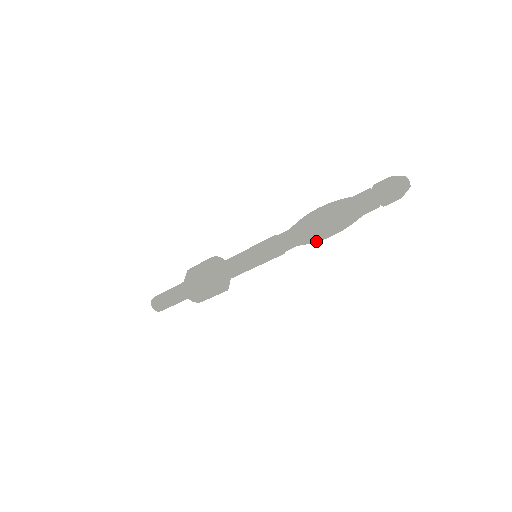
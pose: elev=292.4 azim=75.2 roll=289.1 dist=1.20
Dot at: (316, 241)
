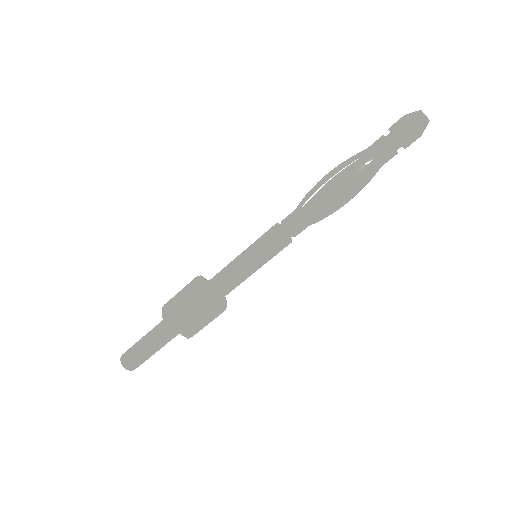
Dot at: (315, 195)
